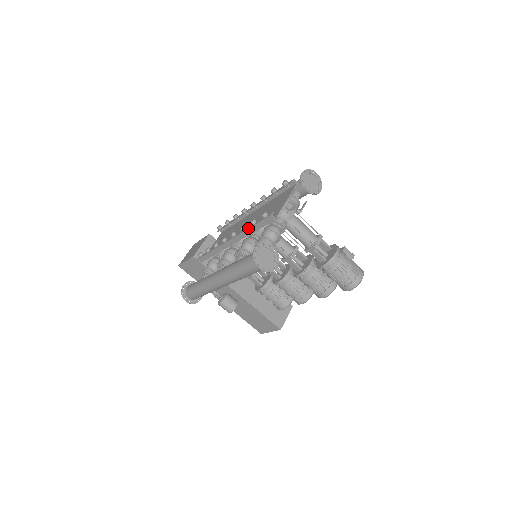
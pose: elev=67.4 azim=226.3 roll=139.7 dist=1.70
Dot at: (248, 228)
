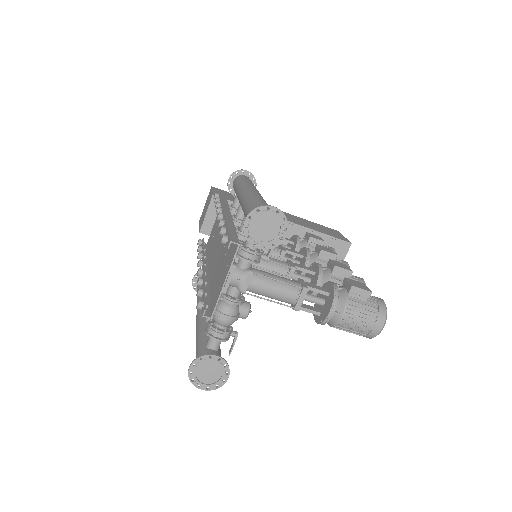
Dot at: occluded
